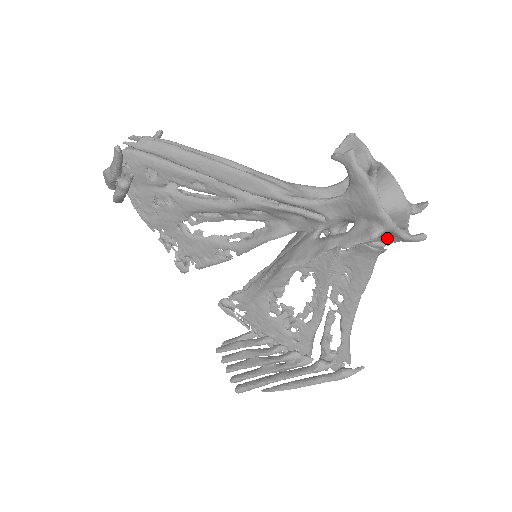
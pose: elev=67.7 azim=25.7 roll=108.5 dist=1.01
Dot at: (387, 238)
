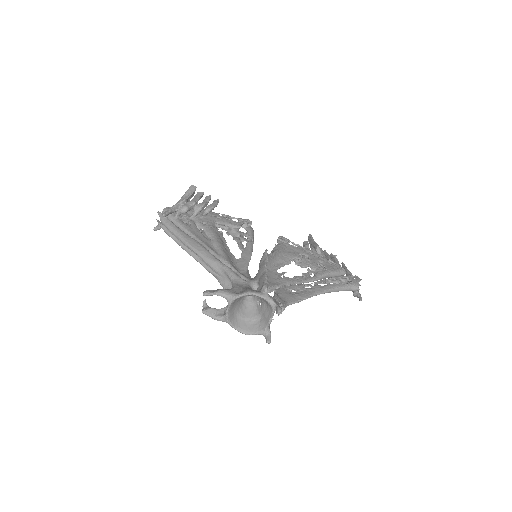
Dot at: occluded
